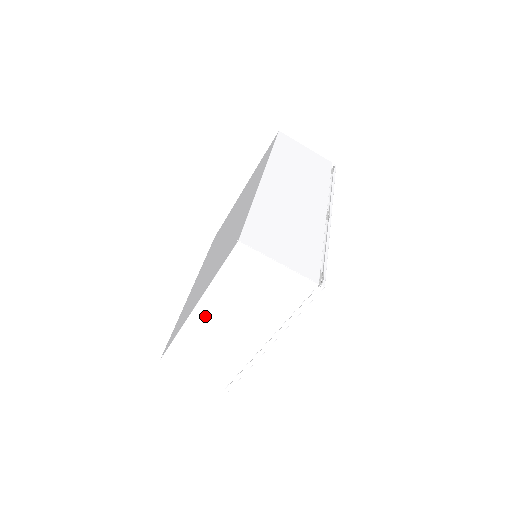
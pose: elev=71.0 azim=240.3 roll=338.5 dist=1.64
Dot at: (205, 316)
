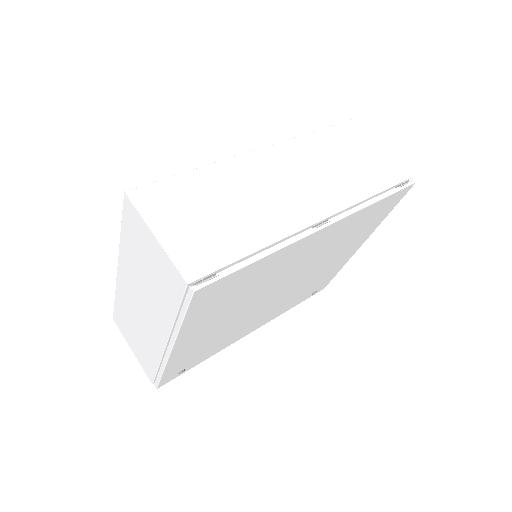
Dot at: (125, 281)
